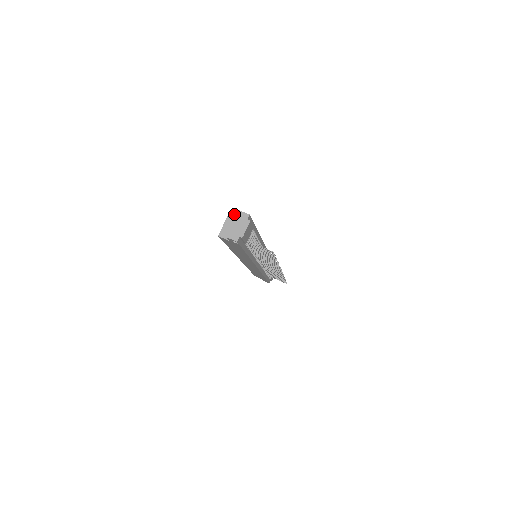
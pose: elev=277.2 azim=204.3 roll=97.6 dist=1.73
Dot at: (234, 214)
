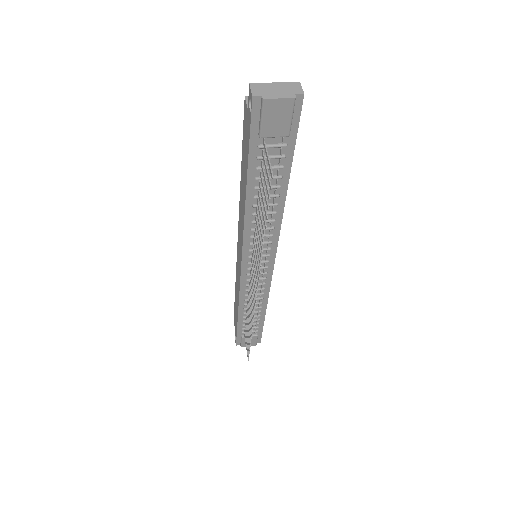
Dot at: occluded
